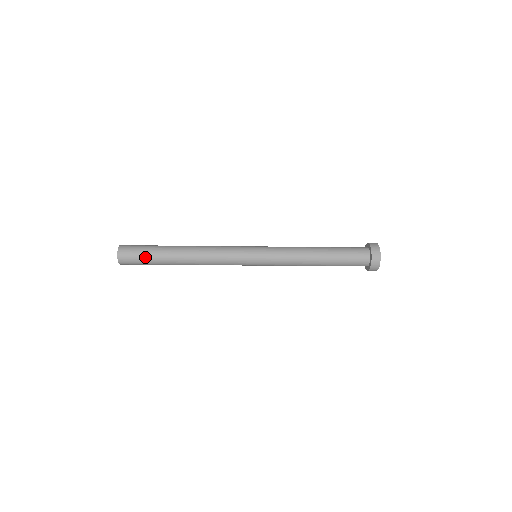
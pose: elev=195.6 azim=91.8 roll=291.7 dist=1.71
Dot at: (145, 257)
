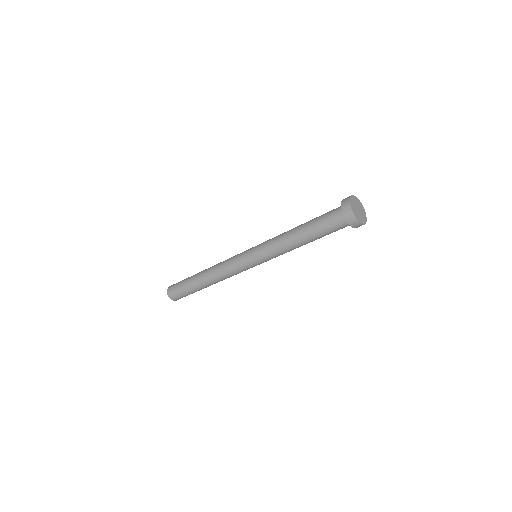
Dot at: (183, 289)
